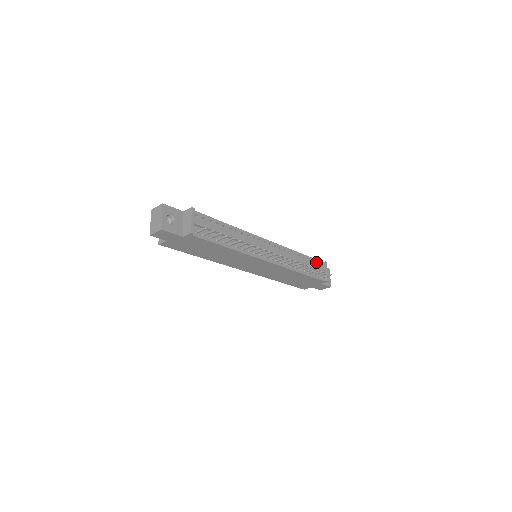
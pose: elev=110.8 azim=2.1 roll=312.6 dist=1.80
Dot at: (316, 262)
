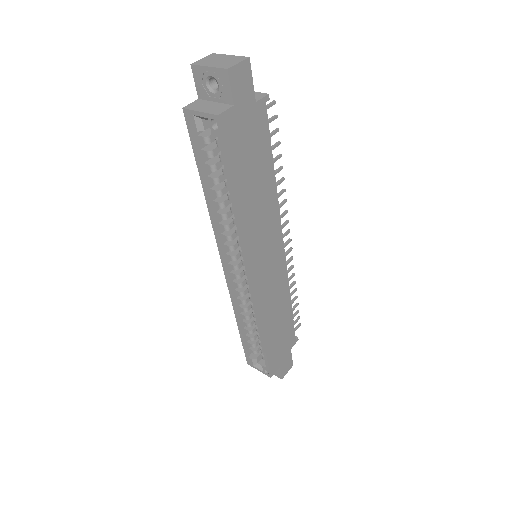
Dot at: occluded
